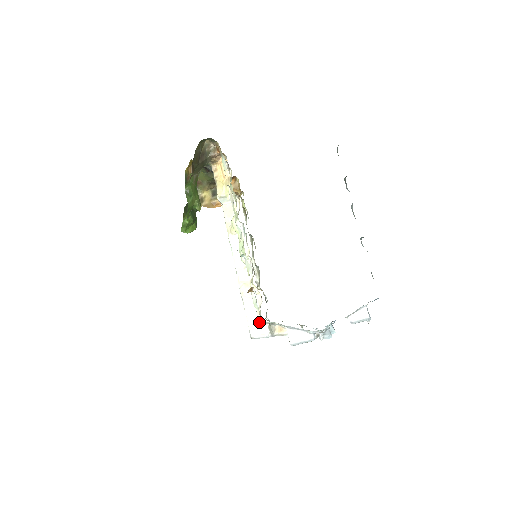
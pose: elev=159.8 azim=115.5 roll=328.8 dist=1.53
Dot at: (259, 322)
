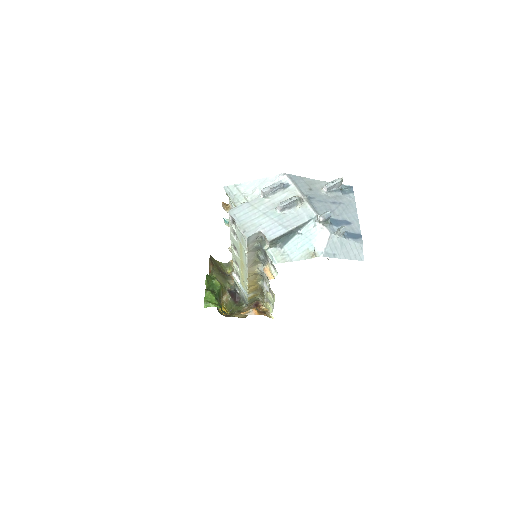
Dot at: occluded
